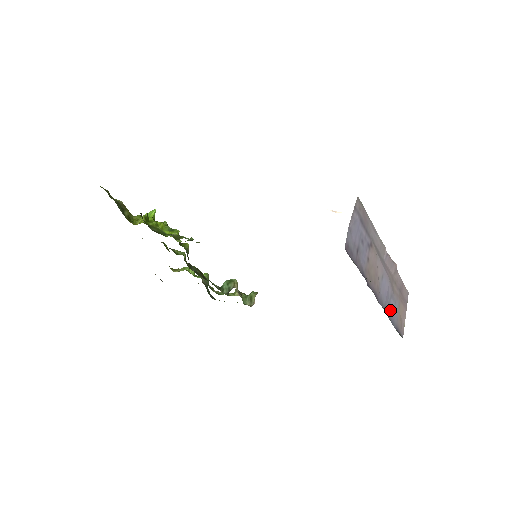
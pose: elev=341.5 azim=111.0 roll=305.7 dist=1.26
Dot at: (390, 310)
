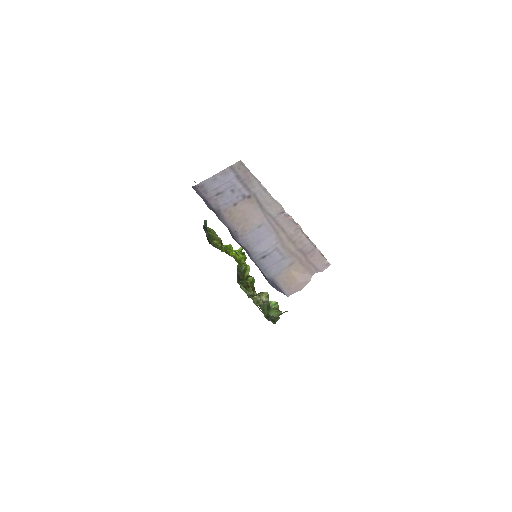
Dot at: (266, 259)
